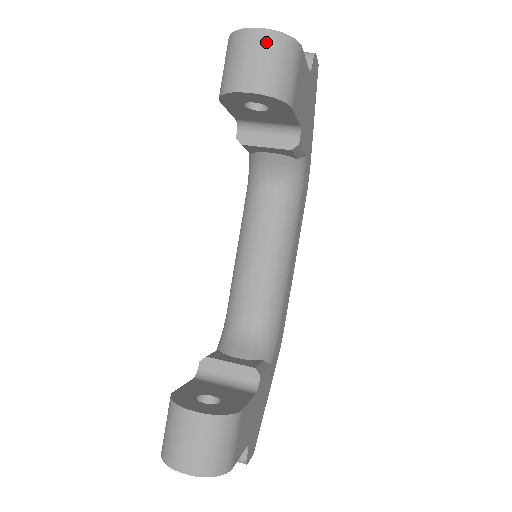
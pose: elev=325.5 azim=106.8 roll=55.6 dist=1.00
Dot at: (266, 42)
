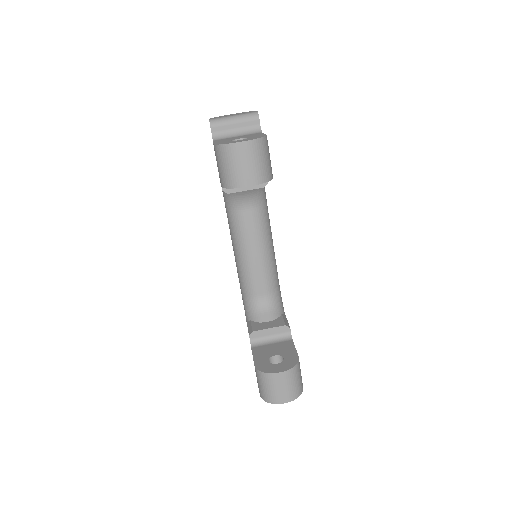
Dot at: (251, 150)
